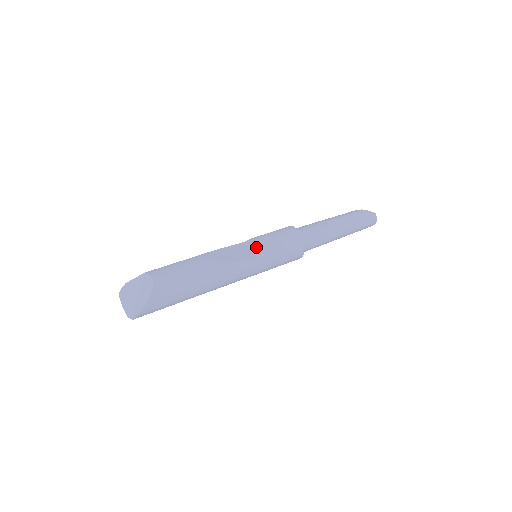
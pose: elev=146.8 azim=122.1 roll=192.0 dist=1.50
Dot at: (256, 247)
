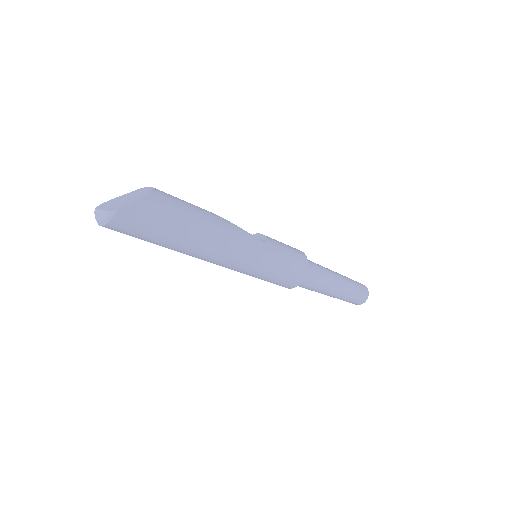
Dot at: (261, 237)
